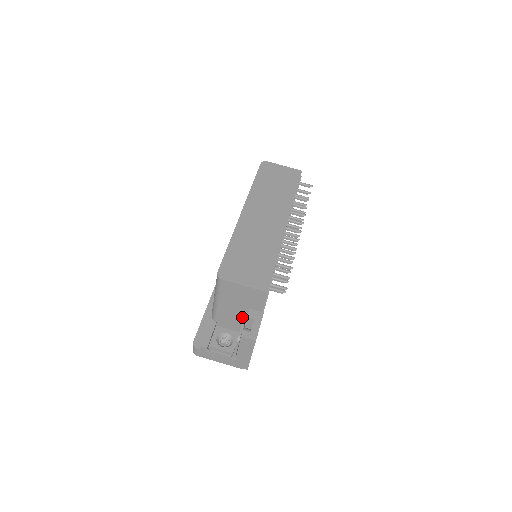
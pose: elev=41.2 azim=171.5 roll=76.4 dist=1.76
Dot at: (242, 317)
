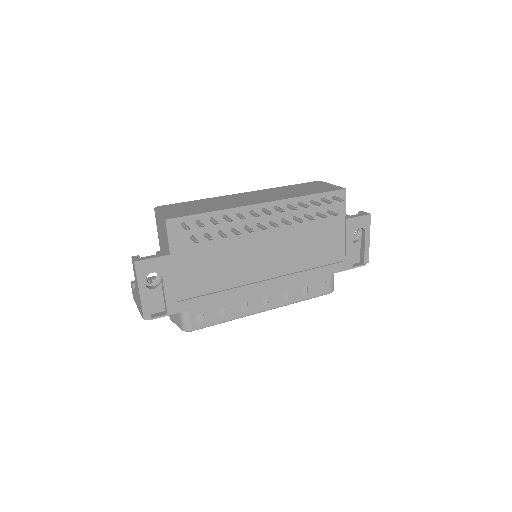
Dot at: occluded
